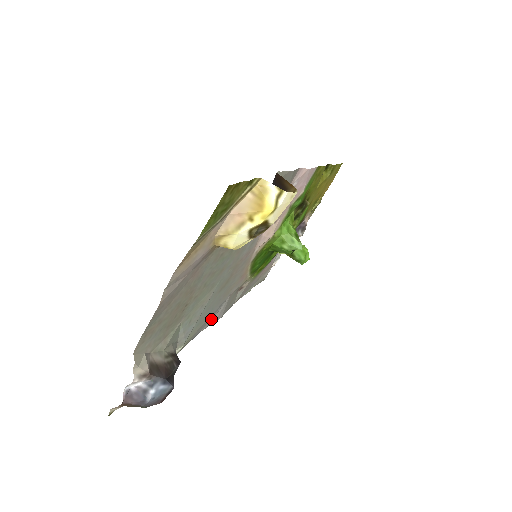
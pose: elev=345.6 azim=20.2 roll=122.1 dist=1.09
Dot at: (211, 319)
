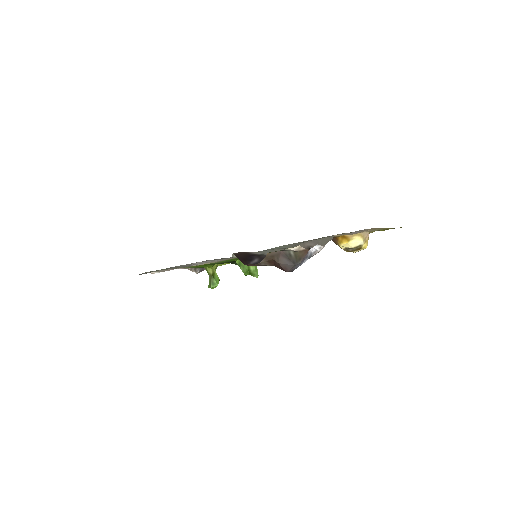
Dot at: (208, 260)
